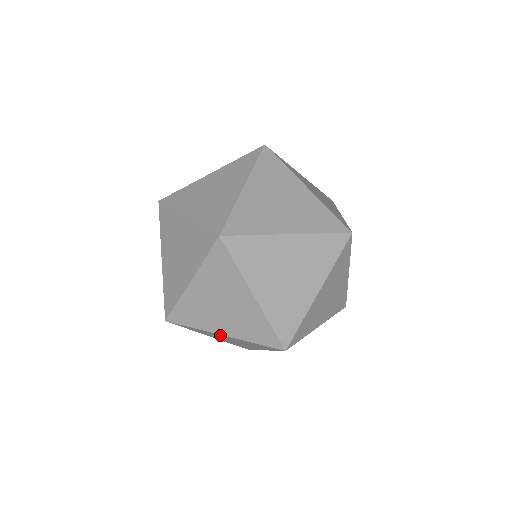
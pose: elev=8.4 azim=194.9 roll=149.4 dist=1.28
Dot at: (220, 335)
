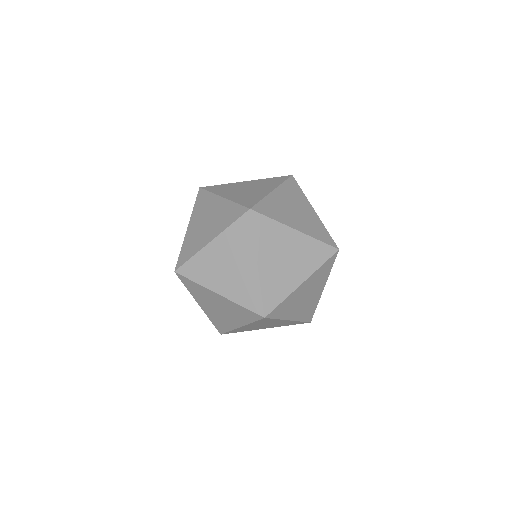
Dot at: occluded
